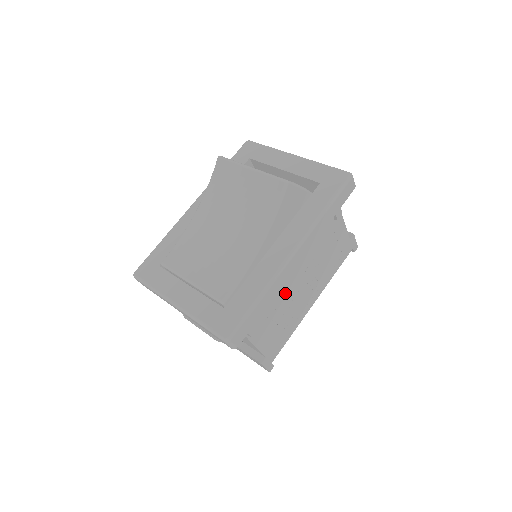
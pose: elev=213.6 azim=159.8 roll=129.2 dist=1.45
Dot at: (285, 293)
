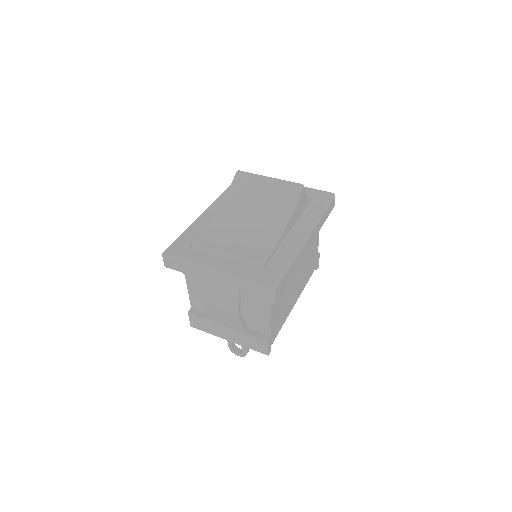
Dot at: (290, 278)
